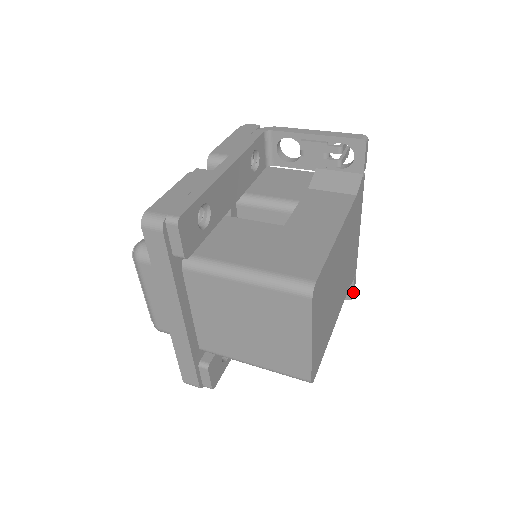
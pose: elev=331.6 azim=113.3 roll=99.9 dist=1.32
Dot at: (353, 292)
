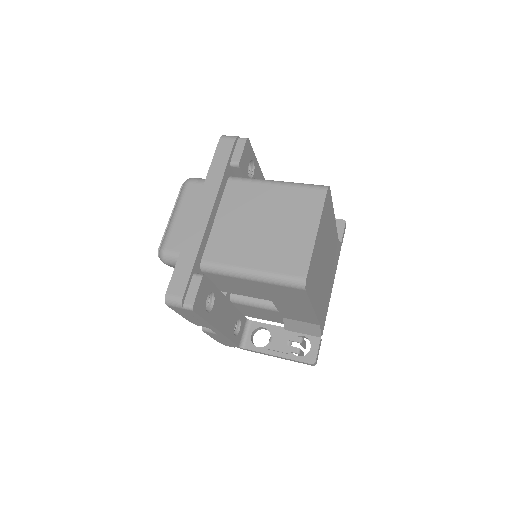
Dot at: (317, 355)
